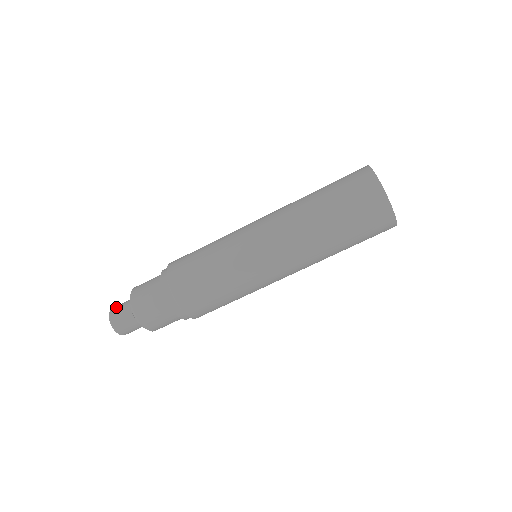
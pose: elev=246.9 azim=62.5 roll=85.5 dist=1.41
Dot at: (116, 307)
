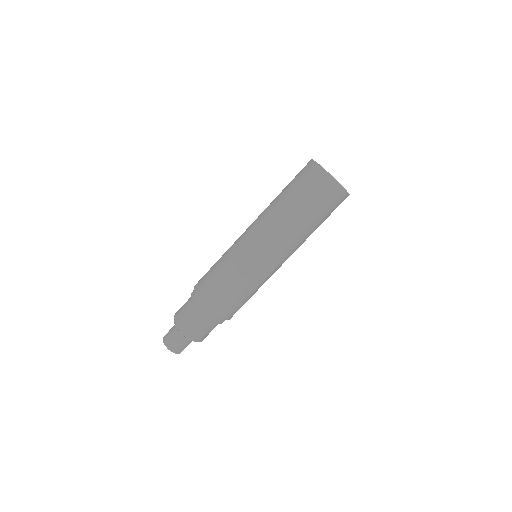
Dot at: occluded
